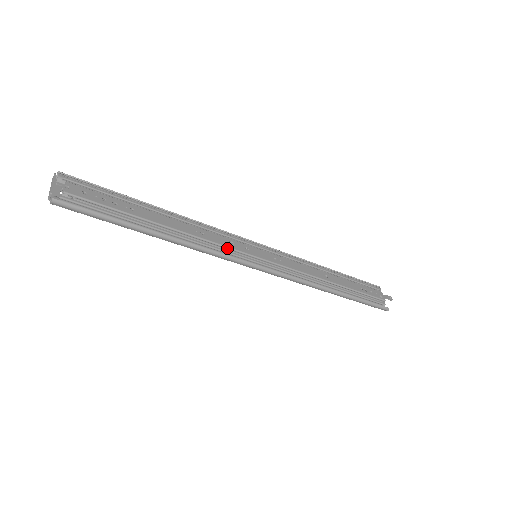
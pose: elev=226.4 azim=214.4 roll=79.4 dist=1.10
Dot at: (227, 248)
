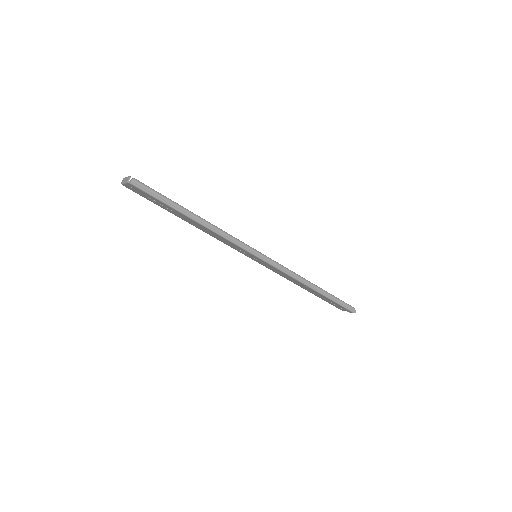
Dot at: occluded
